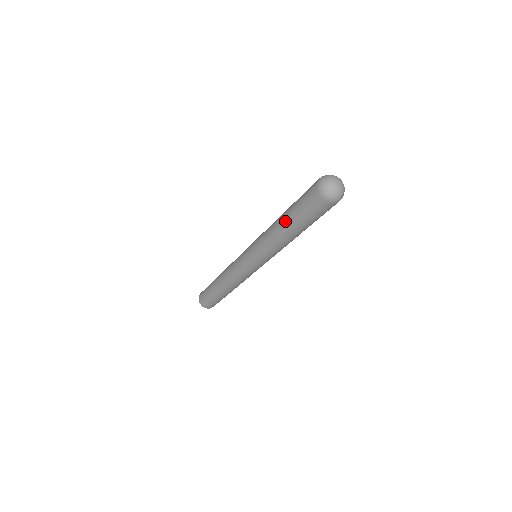
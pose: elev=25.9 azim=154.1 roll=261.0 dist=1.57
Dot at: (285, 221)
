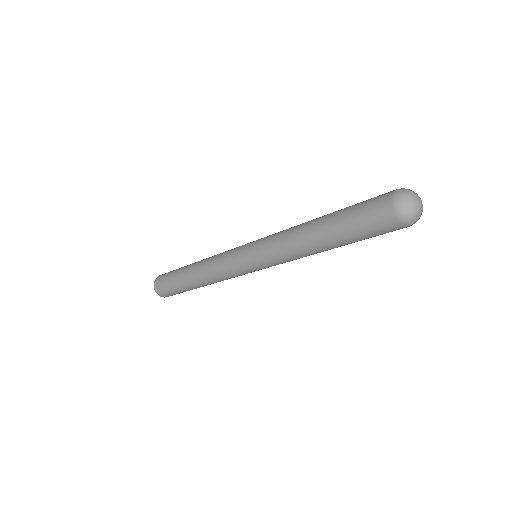
Dot at: (324, 225)
